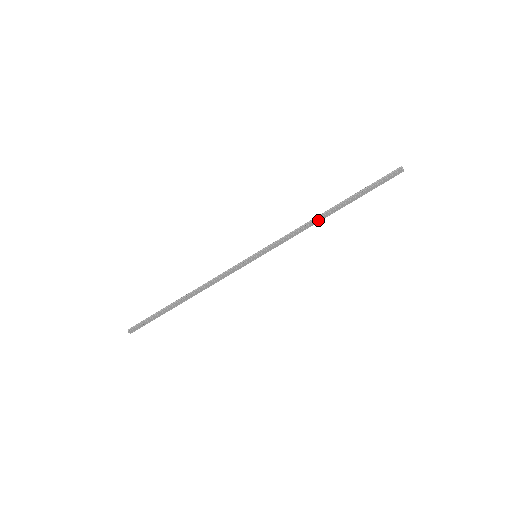
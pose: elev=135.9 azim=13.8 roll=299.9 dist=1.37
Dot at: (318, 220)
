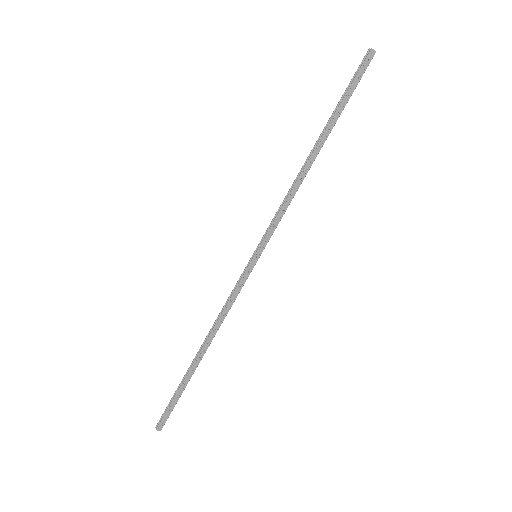
Dot at: (305, 171)
